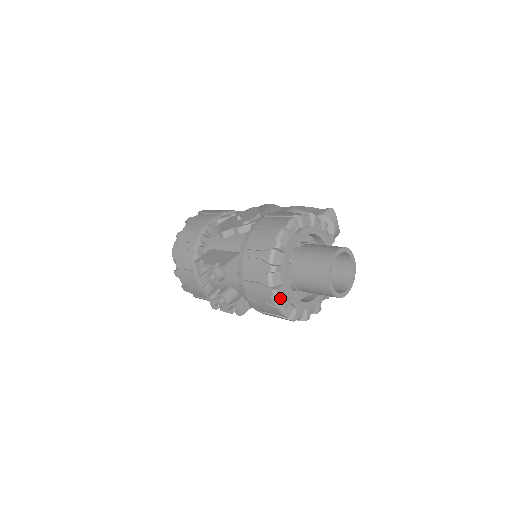
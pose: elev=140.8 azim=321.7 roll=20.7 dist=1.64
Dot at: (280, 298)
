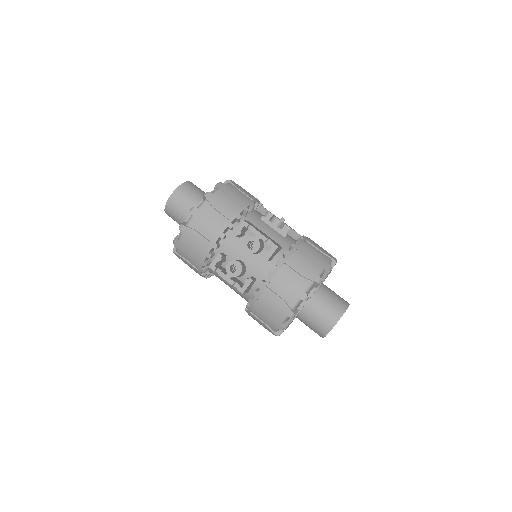
Dot at: (298, 305)
